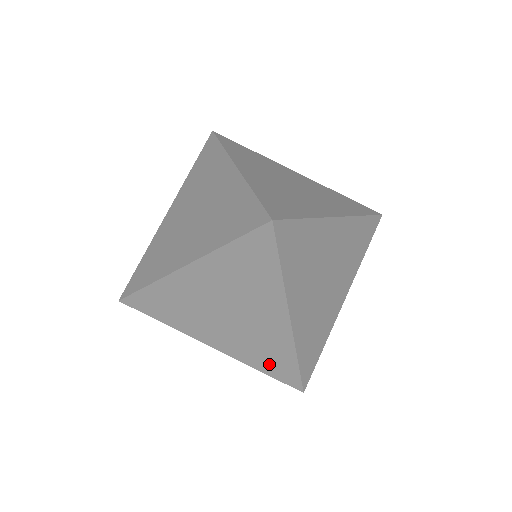
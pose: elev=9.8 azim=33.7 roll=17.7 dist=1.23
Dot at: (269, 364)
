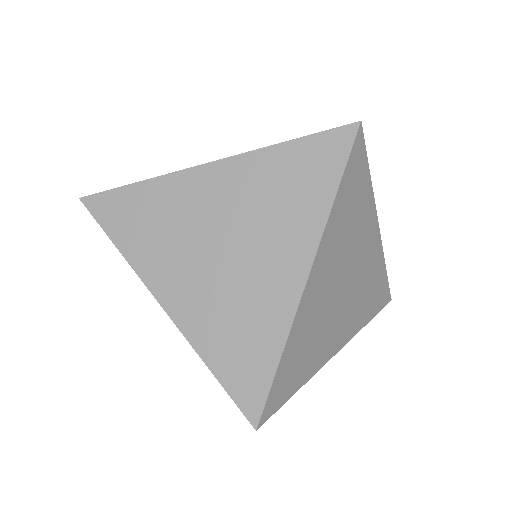
Dot at: (373, 304)
